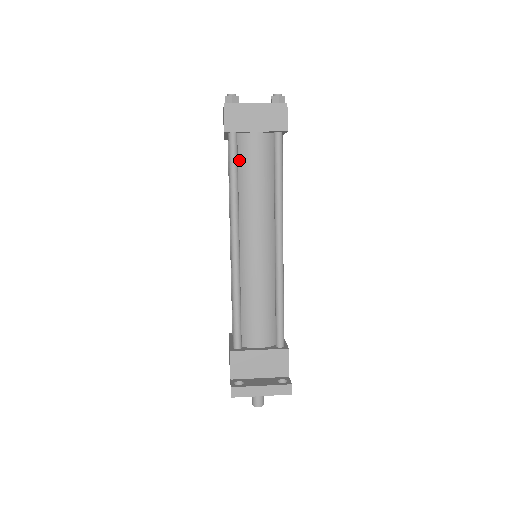
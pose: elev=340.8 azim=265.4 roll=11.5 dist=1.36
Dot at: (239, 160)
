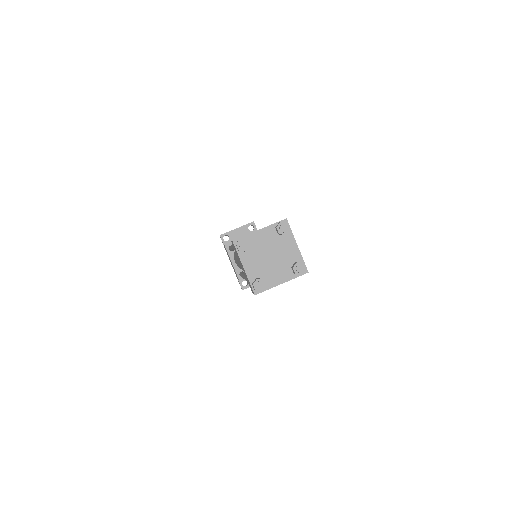
Dot at: occluded
